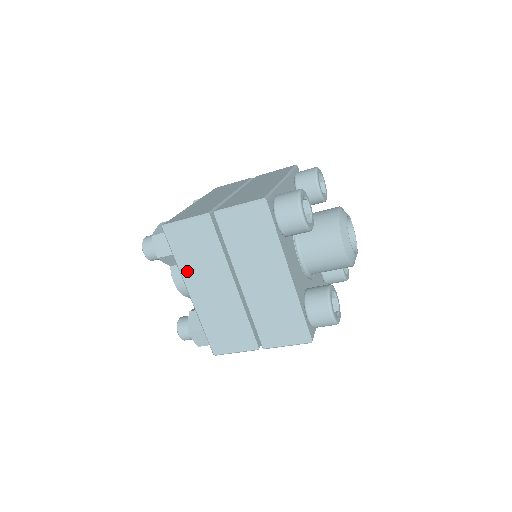
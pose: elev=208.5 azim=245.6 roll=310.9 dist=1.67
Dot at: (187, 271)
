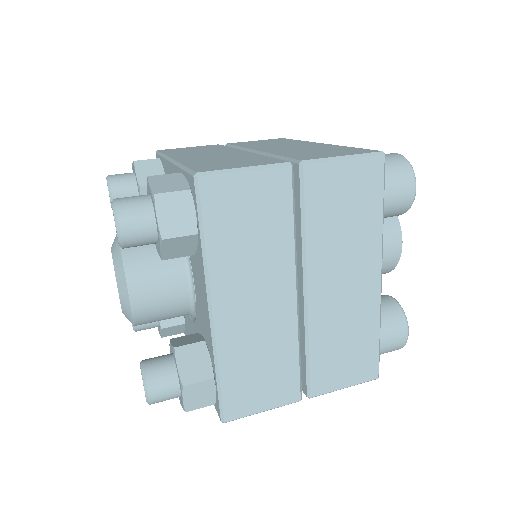
Dot at: occluded
